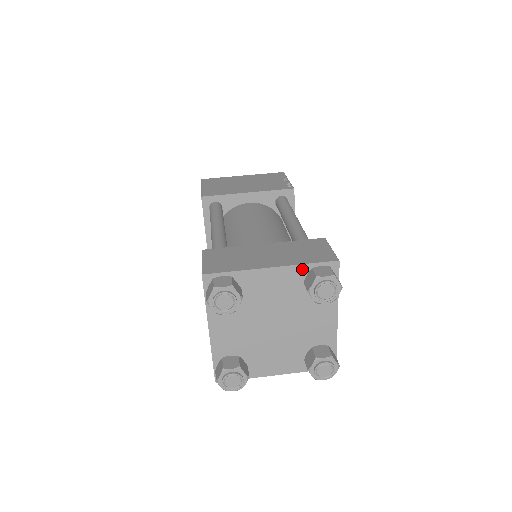
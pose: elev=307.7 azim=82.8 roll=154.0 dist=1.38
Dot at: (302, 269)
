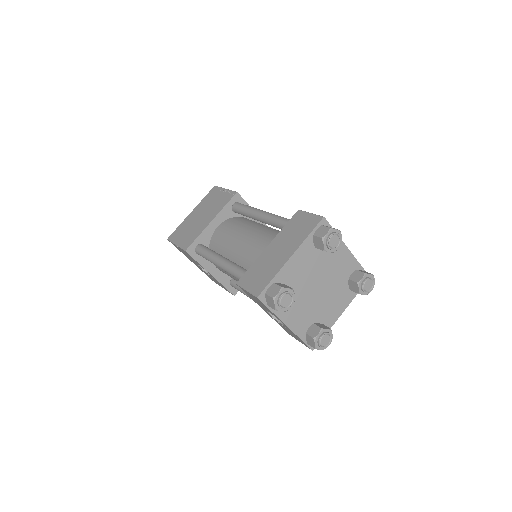
Dot at: (308, 241)
